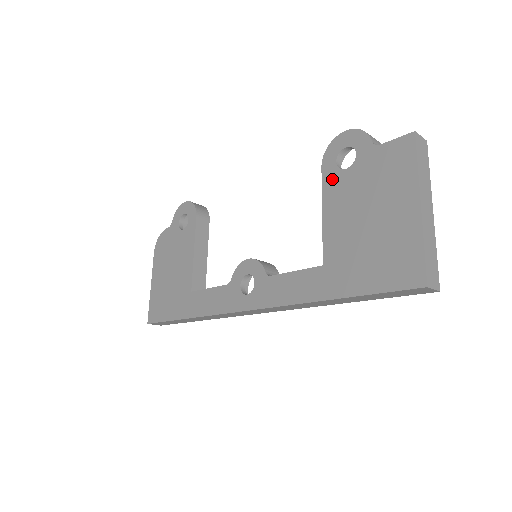
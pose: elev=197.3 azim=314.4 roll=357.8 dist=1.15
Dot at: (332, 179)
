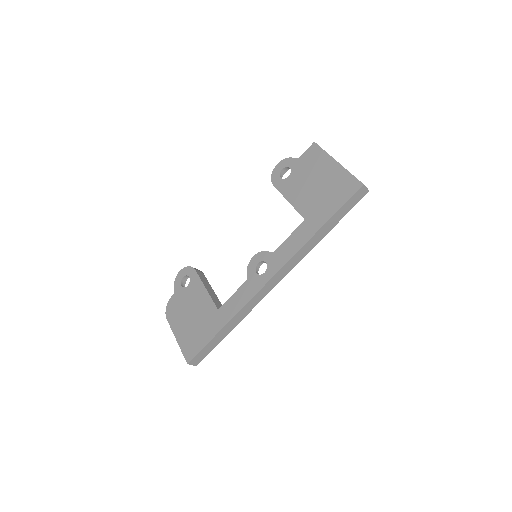
Dot at: (284, 185)
